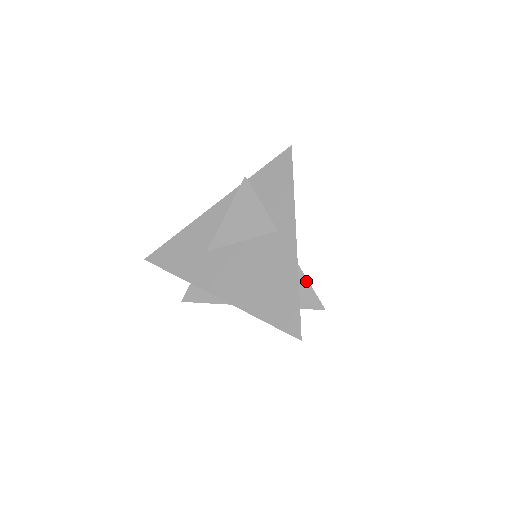
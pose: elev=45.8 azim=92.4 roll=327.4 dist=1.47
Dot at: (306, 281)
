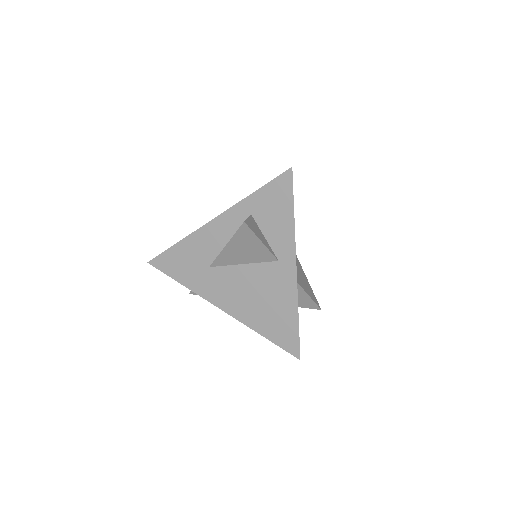
Dot at: (305, 293)
